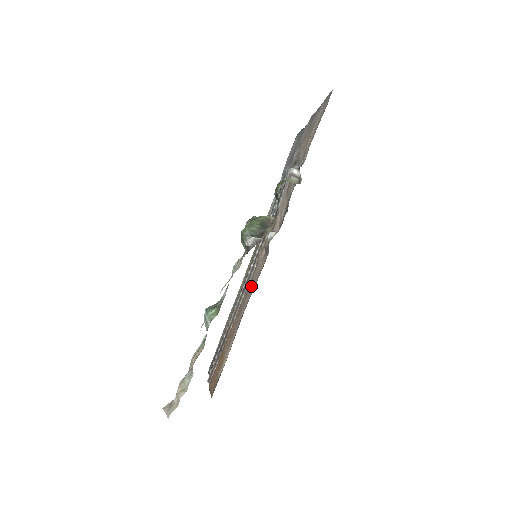
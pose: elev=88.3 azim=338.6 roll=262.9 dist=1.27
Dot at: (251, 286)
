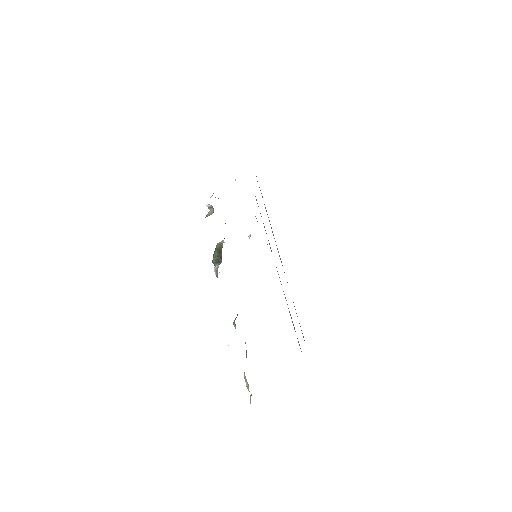
Dot at: occluded
